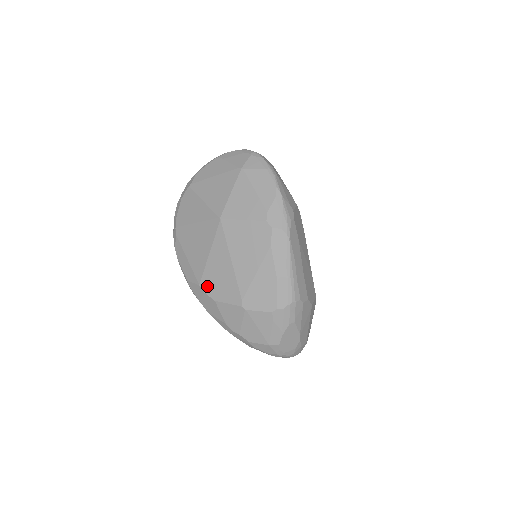
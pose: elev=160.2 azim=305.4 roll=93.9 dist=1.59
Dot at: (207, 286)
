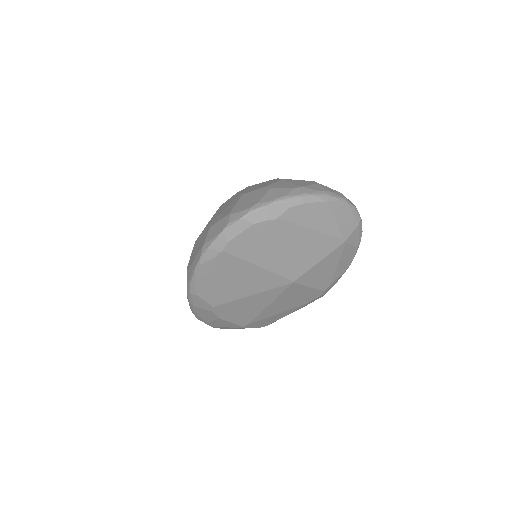
Dot at: (222, 310)
